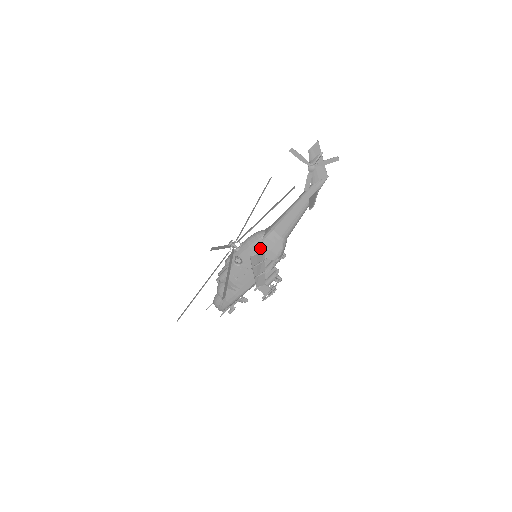
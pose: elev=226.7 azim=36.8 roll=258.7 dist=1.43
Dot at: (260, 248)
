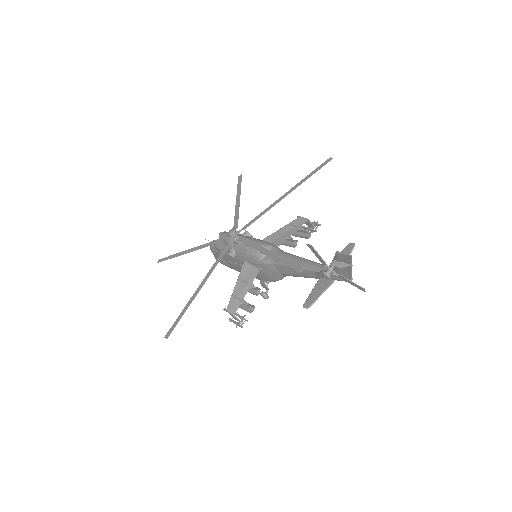
Dot at: (256, 265)
